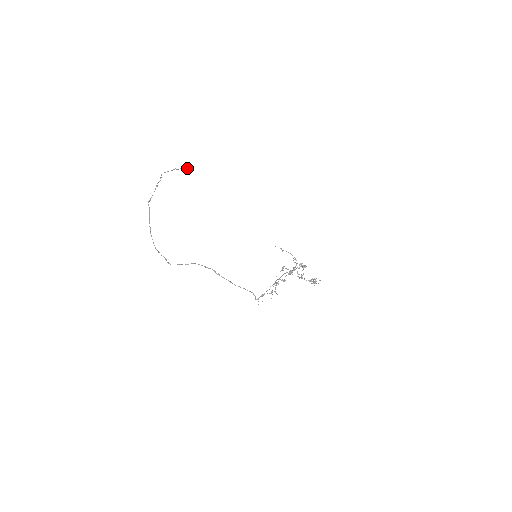
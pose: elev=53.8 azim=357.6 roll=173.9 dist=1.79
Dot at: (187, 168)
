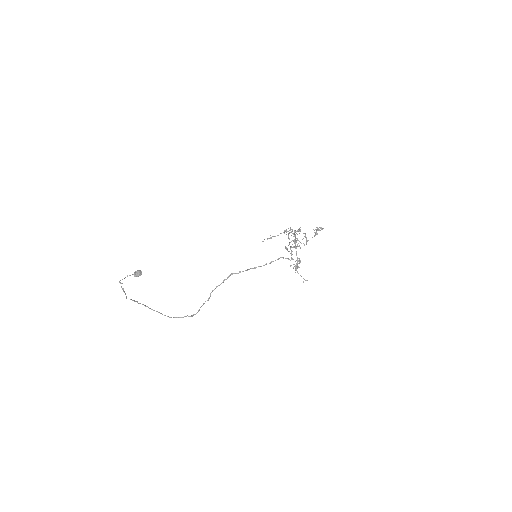
Dot at: (137, 271)
